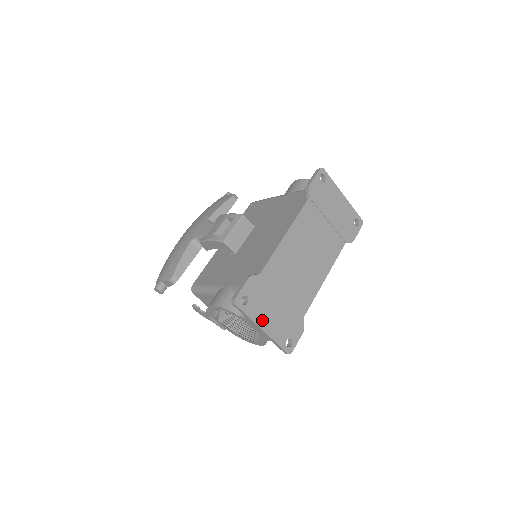
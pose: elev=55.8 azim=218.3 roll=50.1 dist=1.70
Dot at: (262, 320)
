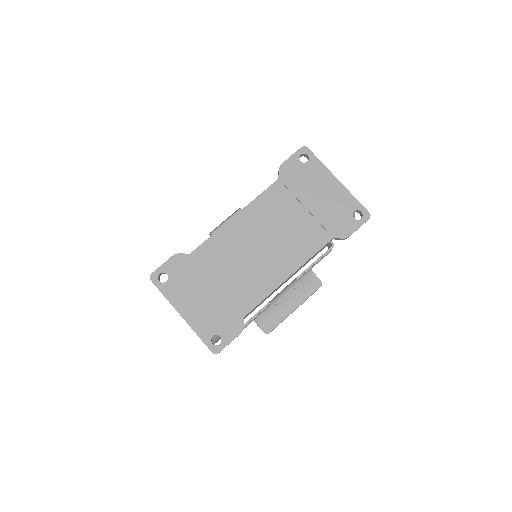
Dot at: (182, 304)
